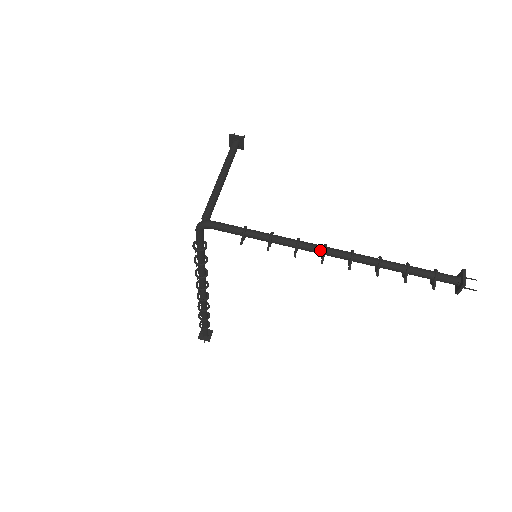
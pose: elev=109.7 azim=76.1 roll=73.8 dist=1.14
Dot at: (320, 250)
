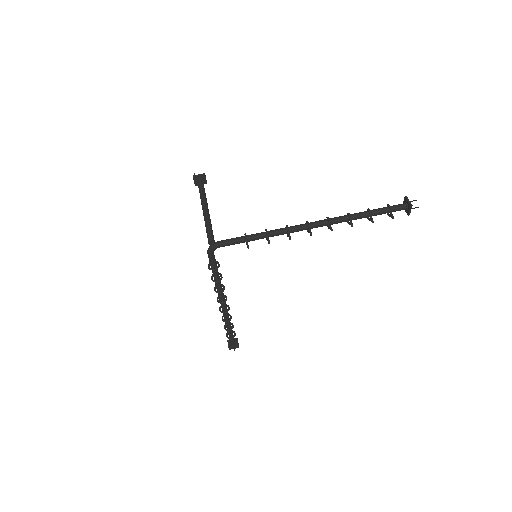
Dot at: (305, 227)
